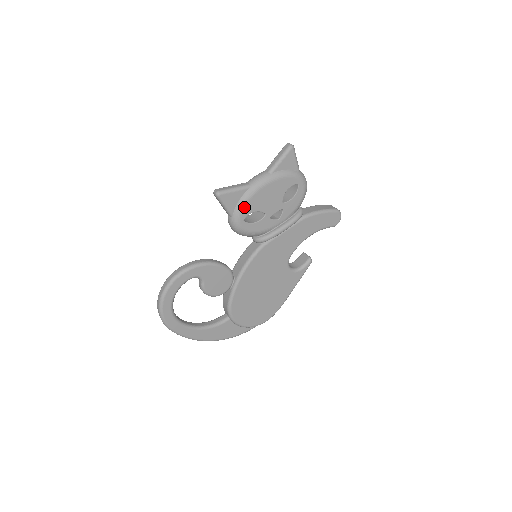
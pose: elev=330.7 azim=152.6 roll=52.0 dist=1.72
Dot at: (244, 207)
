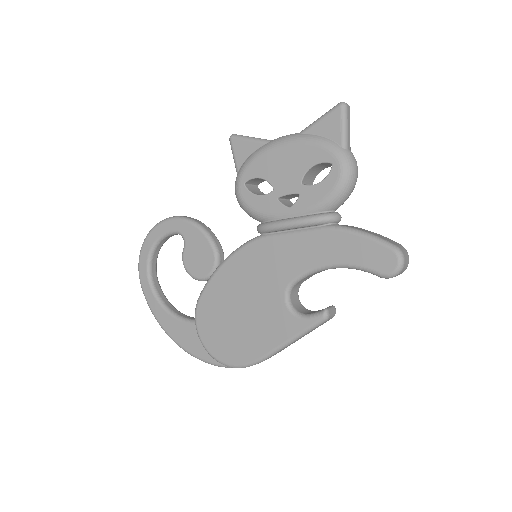
Dot at: (250, 165)
